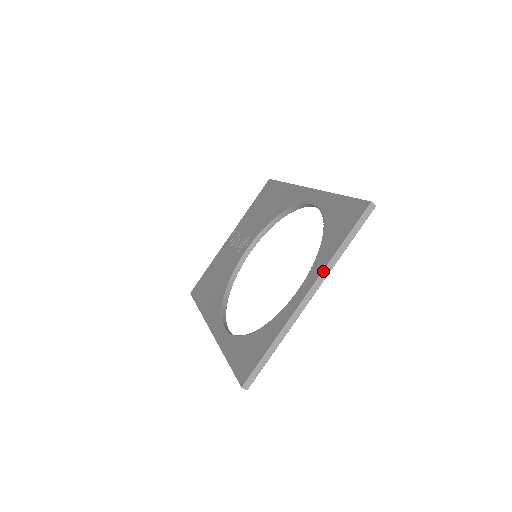
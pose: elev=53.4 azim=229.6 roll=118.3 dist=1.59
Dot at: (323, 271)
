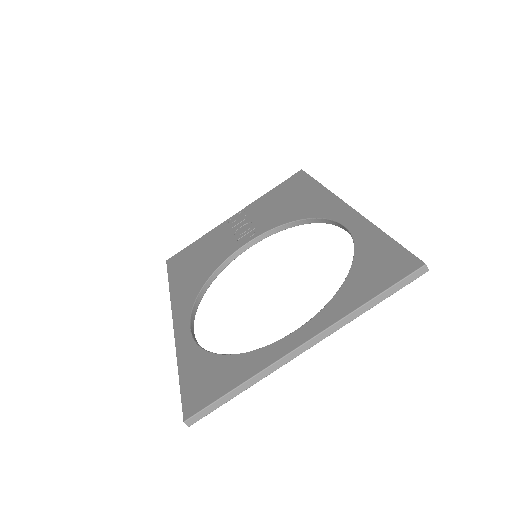
Dot at: (334, 324)
